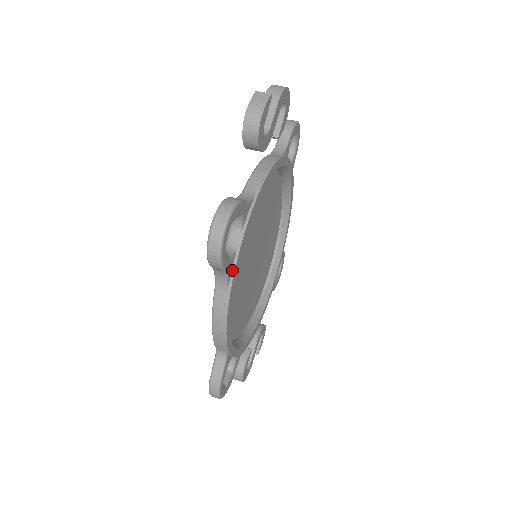
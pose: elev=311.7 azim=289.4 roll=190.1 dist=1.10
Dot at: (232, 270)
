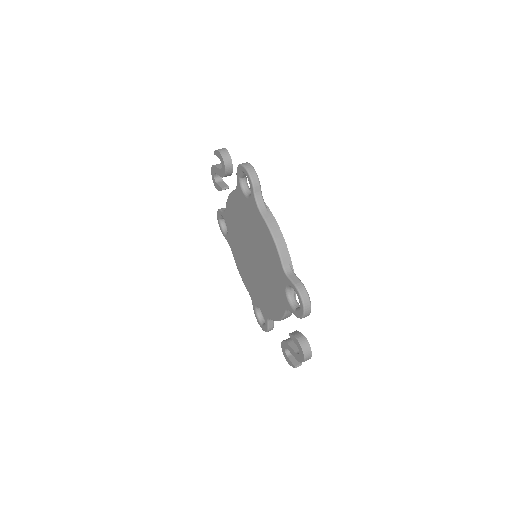
Dot at: occluded
